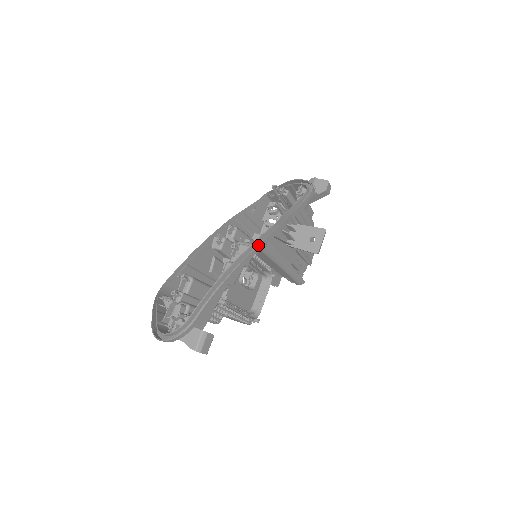
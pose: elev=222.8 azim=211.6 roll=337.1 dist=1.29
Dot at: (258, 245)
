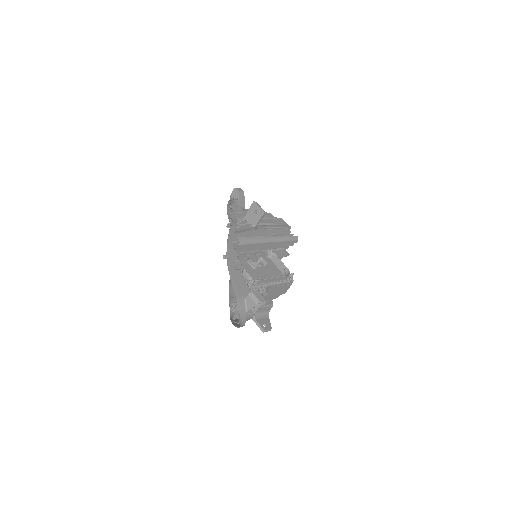
Dot at: (229, 241)
